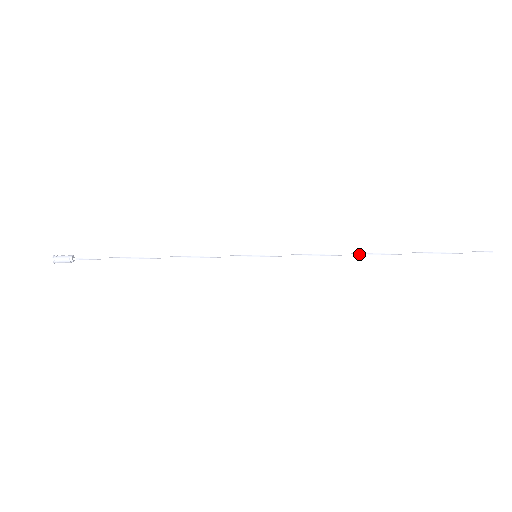
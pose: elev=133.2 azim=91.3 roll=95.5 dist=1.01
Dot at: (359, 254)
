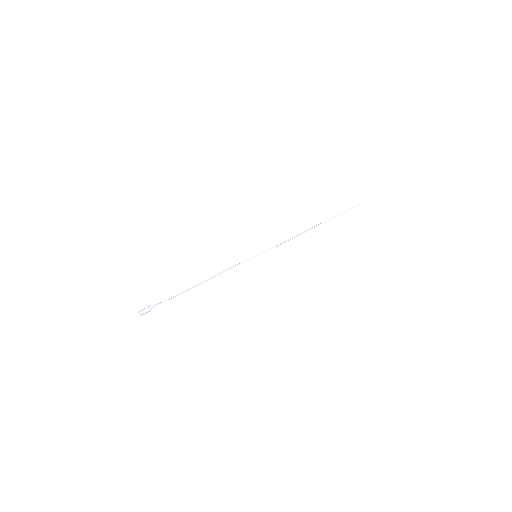
Dot at: occluded
